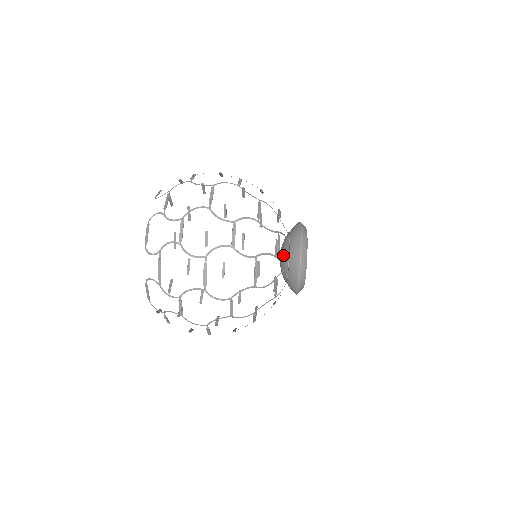
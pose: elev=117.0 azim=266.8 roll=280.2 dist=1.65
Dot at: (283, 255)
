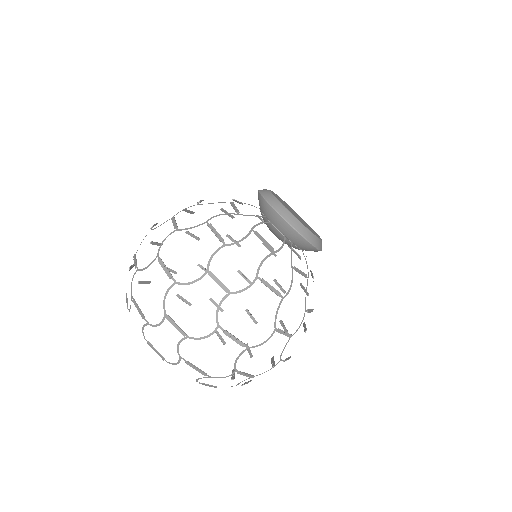
Dot at: occluded
